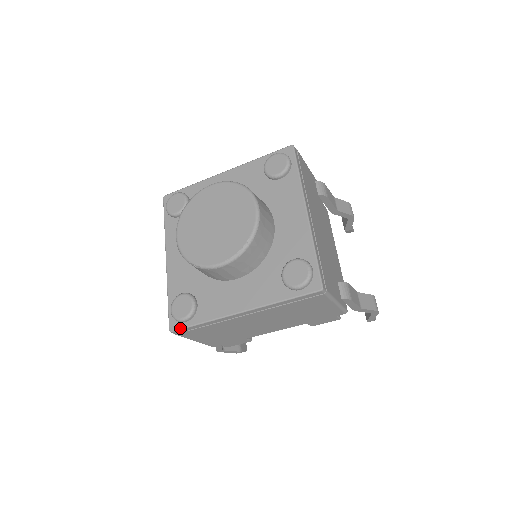
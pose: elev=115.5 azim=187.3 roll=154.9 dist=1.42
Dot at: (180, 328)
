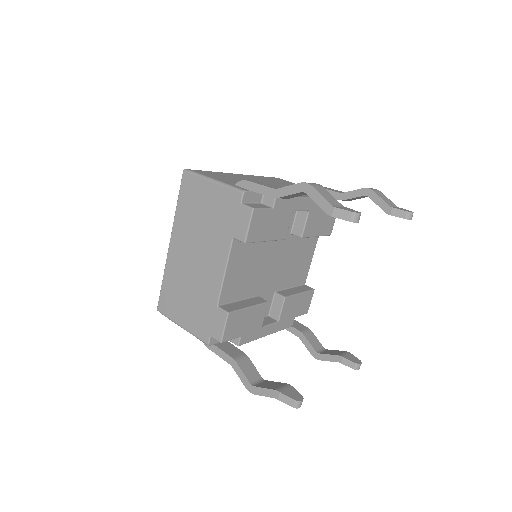
Dot at: (159, 299)
